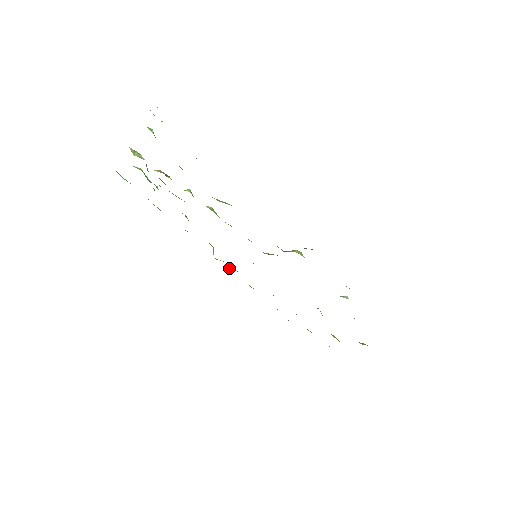
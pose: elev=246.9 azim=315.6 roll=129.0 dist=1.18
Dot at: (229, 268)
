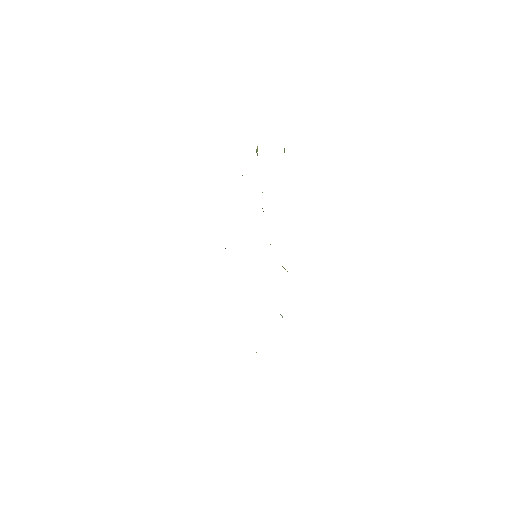
Dot at: occluded
